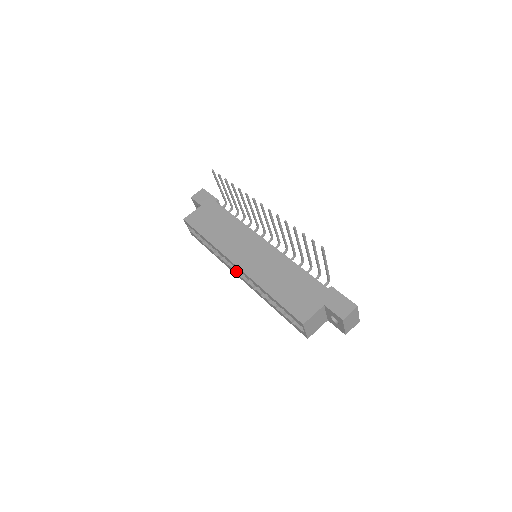
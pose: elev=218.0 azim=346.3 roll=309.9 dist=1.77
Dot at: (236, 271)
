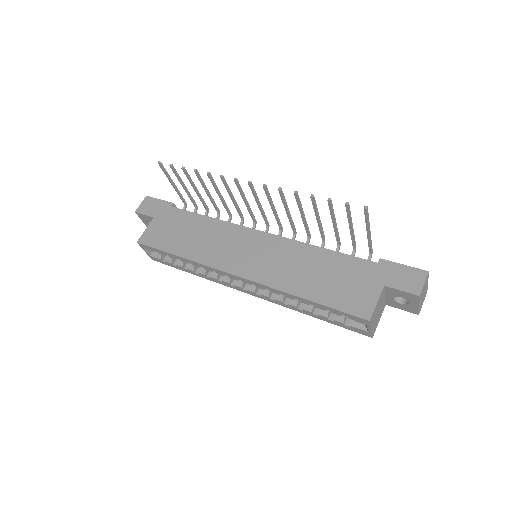
Dot at: (236, 284)
